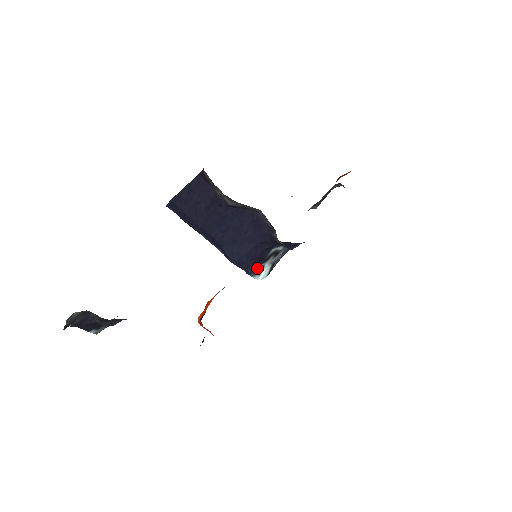
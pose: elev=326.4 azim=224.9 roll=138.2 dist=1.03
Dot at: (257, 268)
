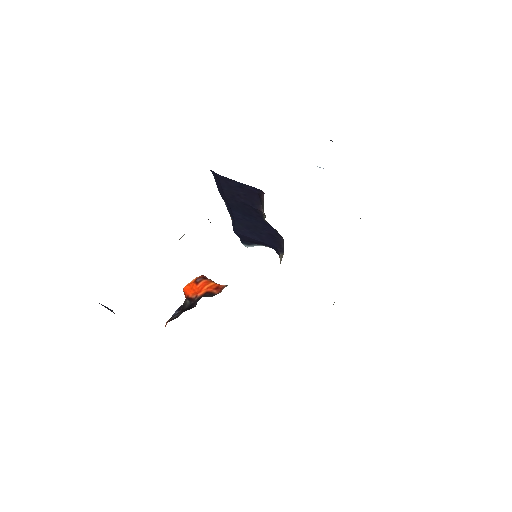
Dot at: (250, 244)
